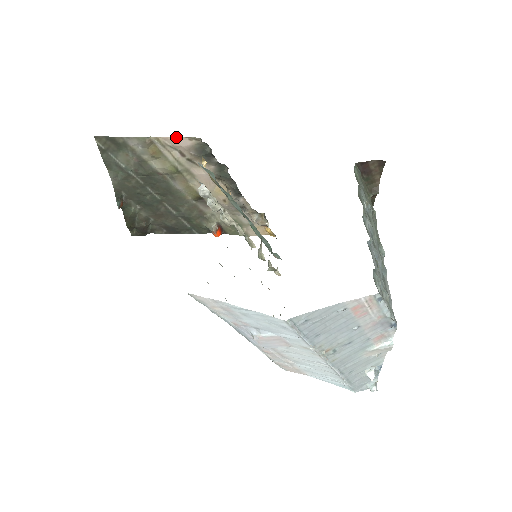
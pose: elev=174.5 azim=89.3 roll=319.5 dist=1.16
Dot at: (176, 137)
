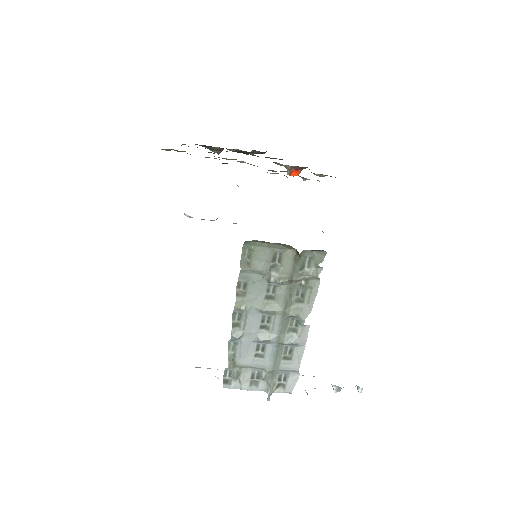
Dot at: occluded
